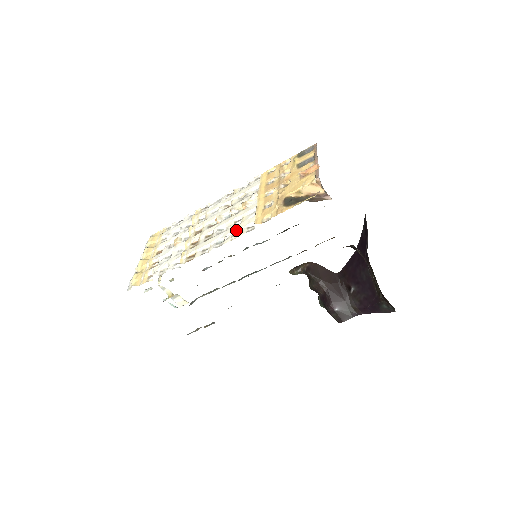
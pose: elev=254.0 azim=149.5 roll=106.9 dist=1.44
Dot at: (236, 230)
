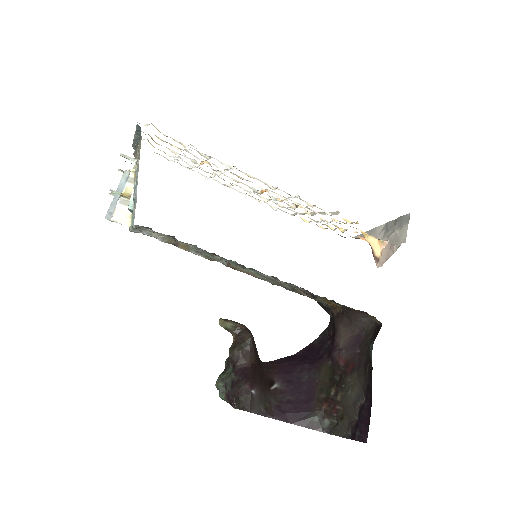
Dot at: (309, 203)
